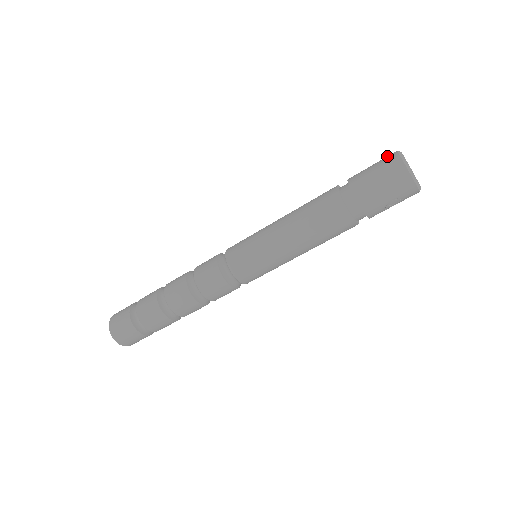
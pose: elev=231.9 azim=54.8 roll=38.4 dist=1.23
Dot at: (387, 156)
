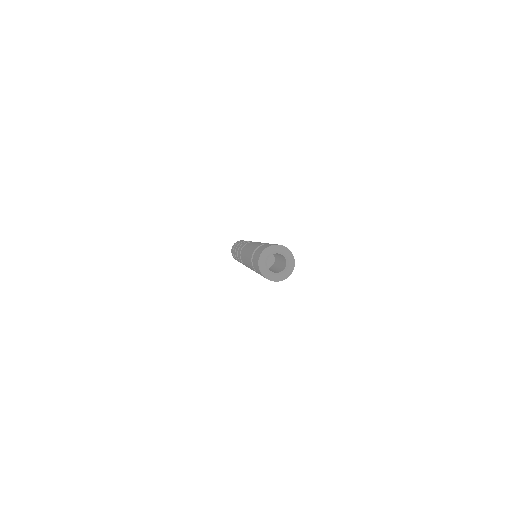
Dot at: (272, 244)
